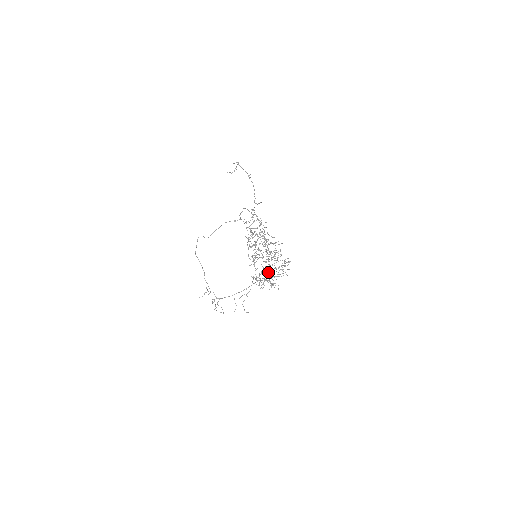
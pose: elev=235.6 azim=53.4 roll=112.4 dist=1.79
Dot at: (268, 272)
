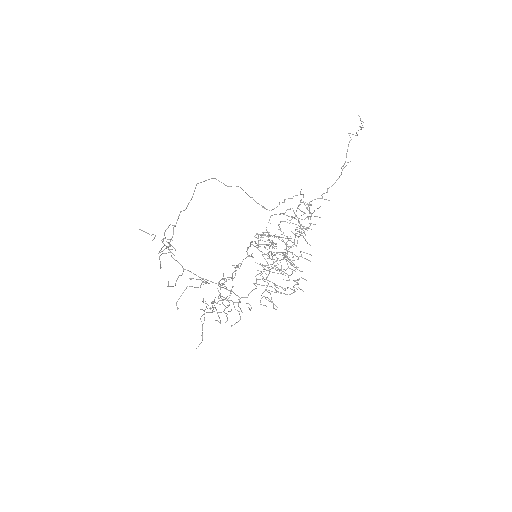
Dot at: (255, 283)
